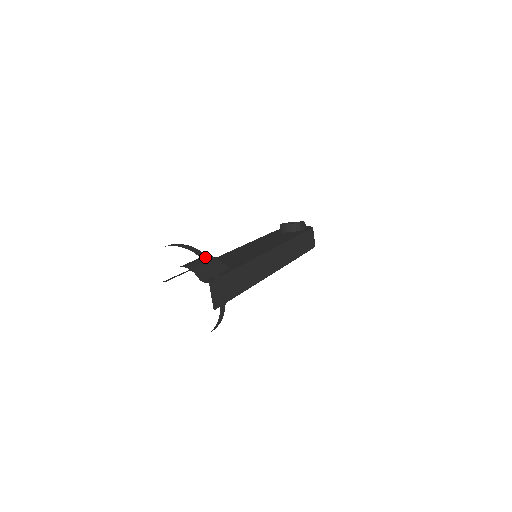
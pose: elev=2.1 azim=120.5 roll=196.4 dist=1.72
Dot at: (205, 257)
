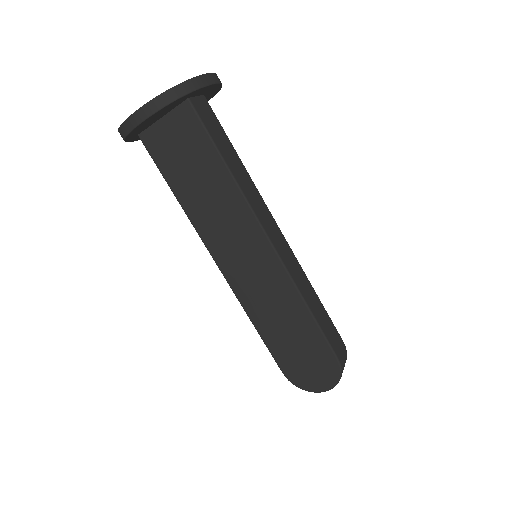
Dot at: occluded
